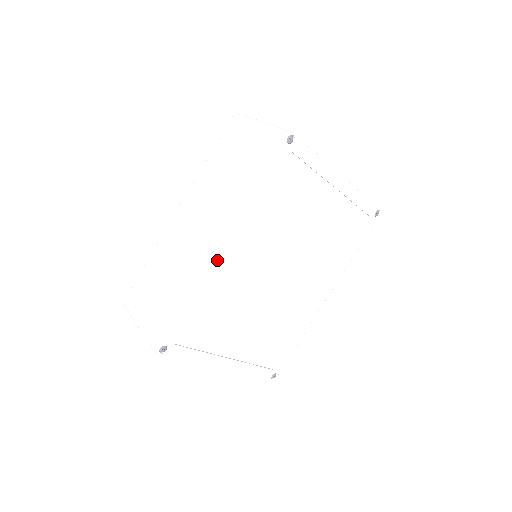
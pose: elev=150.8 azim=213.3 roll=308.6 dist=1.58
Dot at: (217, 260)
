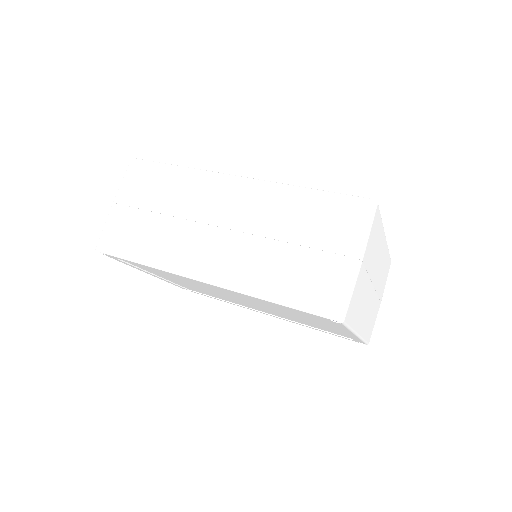
Dot at: (190, 278)
